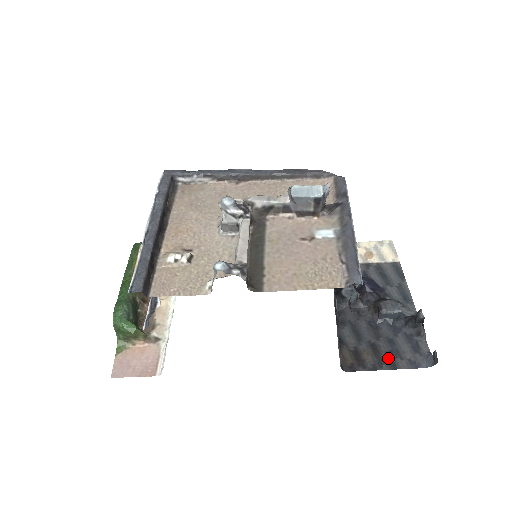
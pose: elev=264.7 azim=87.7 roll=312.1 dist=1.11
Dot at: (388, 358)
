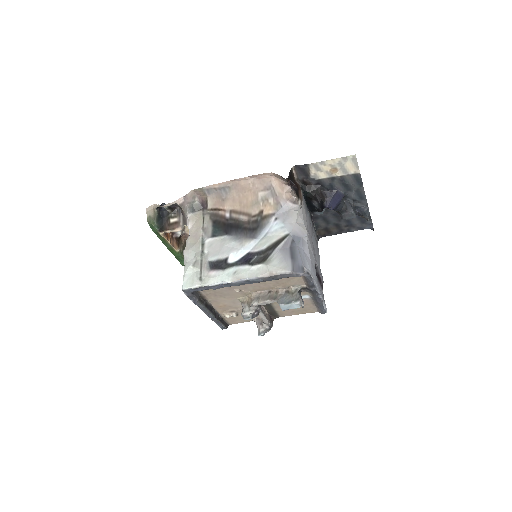
Dot at: (346, 228)
